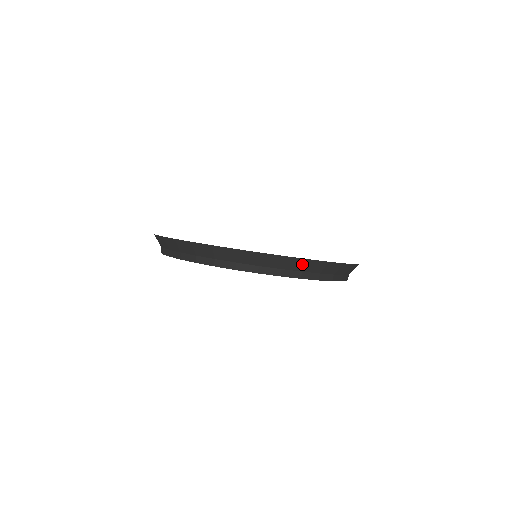
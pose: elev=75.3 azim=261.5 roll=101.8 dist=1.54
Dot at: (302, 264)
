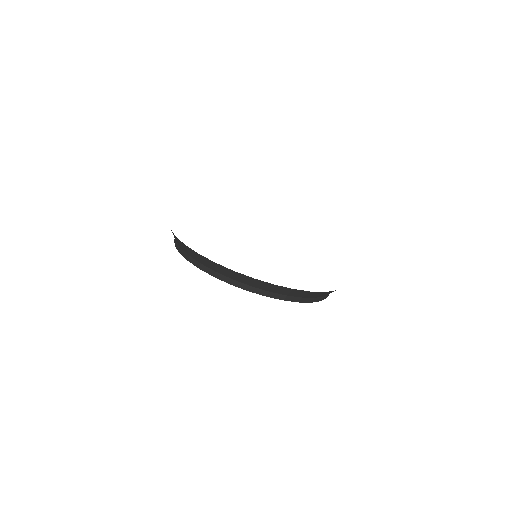
Dot at: (304, 293)
